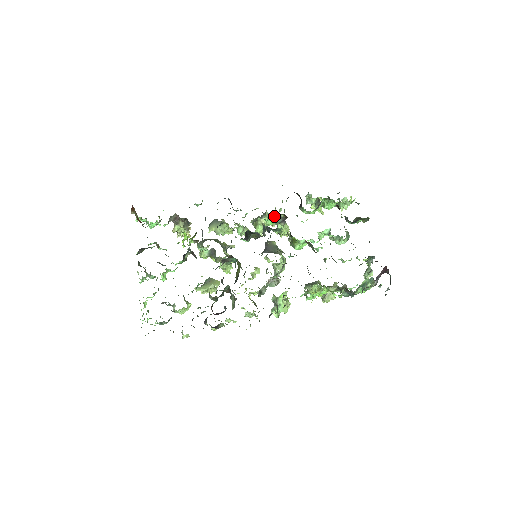
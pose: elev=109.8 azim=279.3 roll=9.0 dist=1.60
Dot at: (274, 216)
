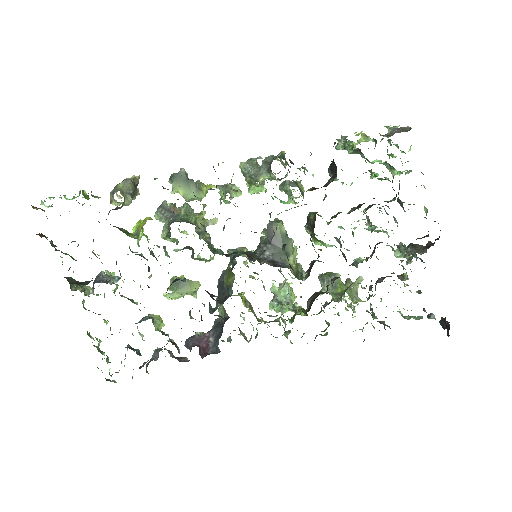
Dot at: (291, 208)
